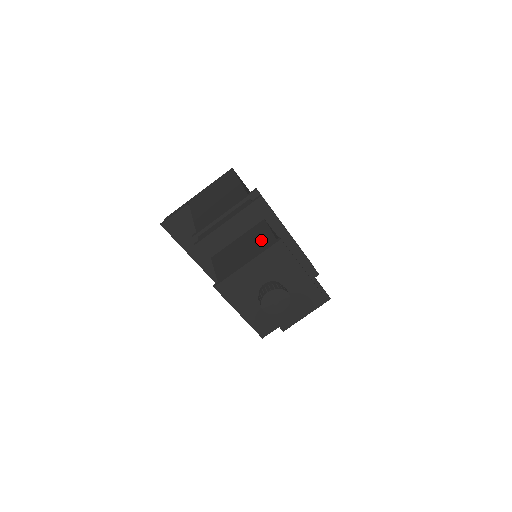
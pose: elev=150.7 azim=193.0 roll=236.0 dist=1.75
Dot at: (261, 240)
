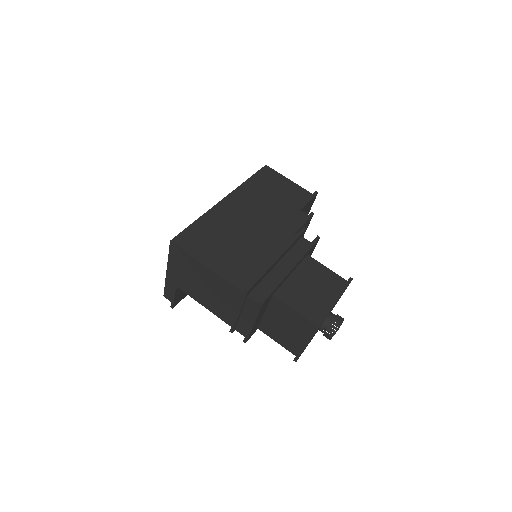
Dot at: (294, 320)
